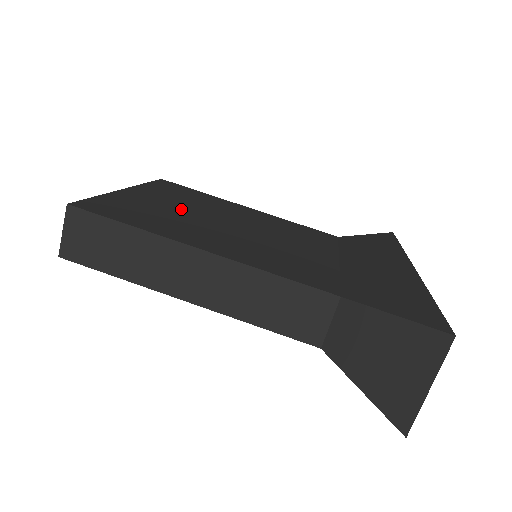
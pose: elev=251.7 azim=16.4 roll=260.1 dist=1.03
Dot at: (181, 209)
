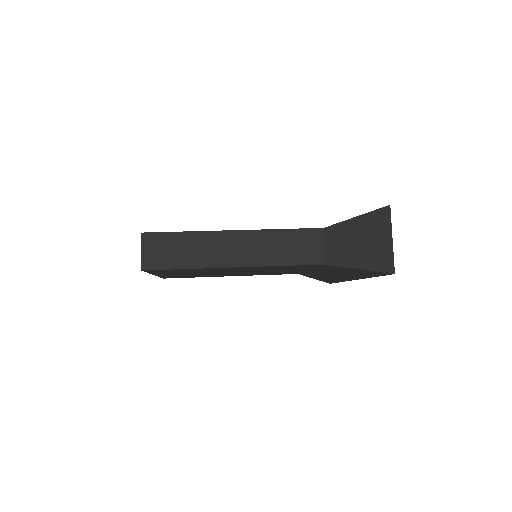
Dot at: occluded
